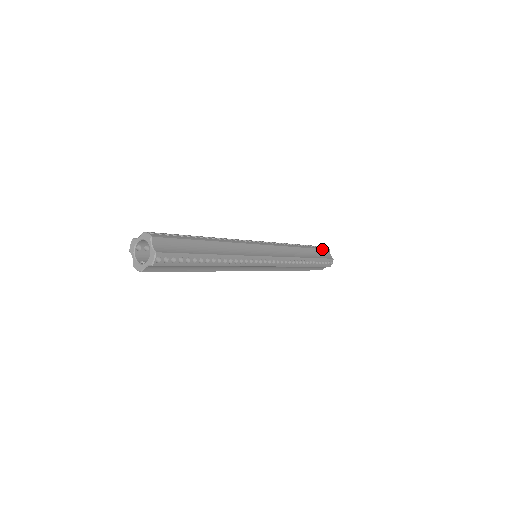
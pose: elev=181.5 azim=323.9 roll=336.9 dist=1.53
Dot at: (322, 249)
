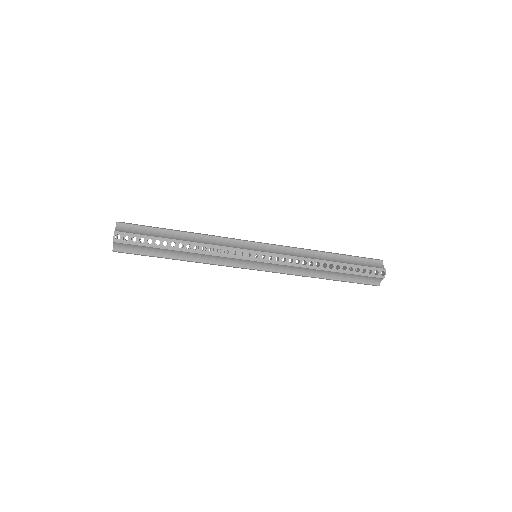
Dot at: (366, 258)
